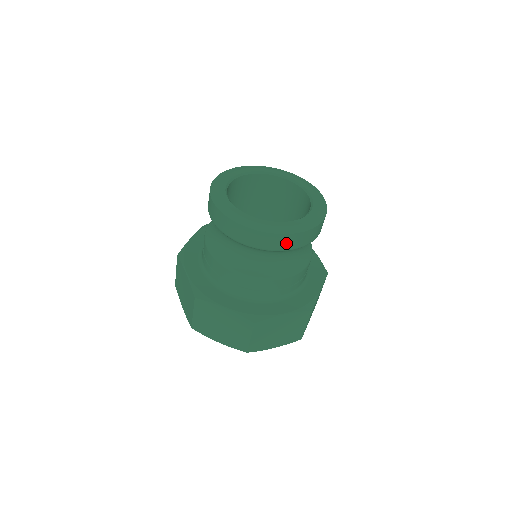
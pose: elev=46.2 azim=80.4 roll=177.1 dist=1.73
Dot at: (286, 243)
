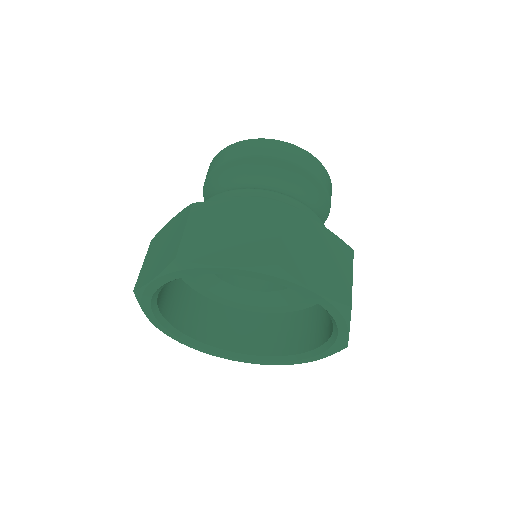
Dot at: (304, 160)
